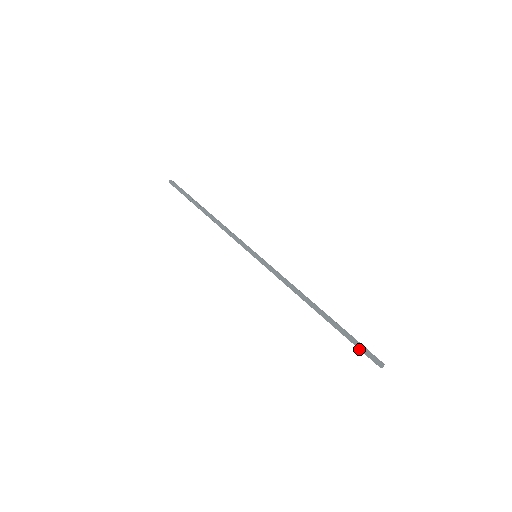
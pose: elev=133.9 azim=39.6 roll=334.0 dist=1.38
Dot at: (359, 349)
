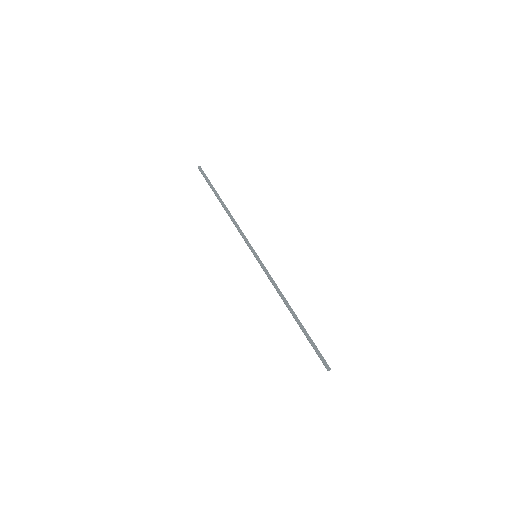
Dot at: (316, 352)
